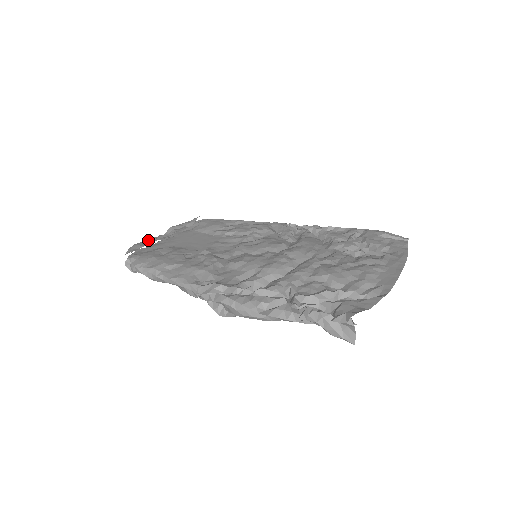
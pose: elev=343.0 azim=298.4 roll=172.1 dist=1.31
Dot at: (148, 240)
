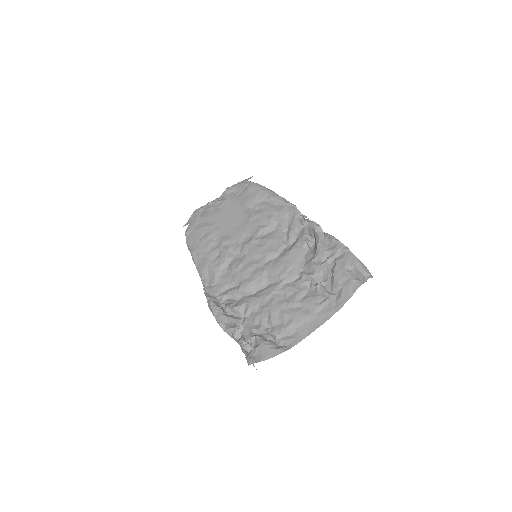
Dot at: (207, 204)
